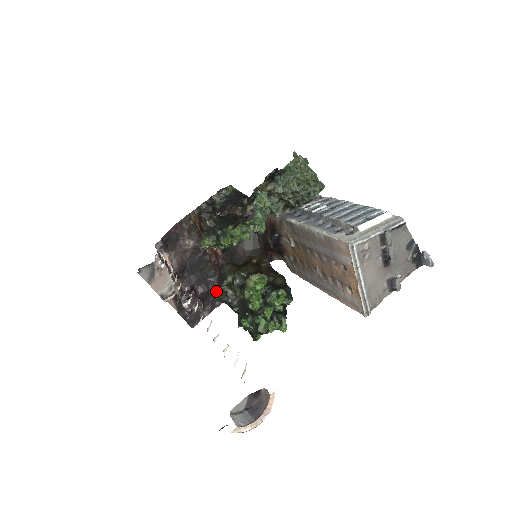
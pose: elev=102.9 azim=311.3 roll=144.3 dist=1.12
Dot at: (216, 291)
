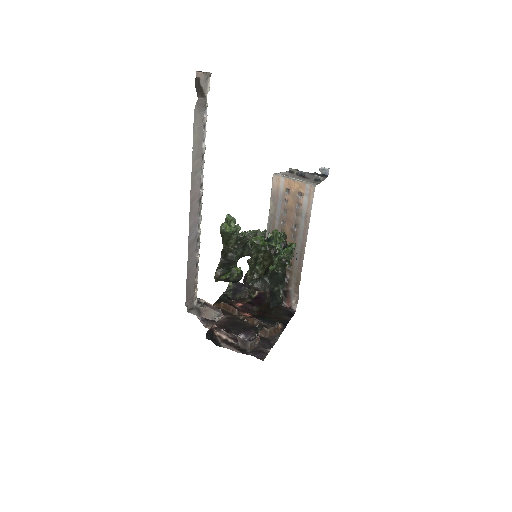
Dot at: (262, 328)
